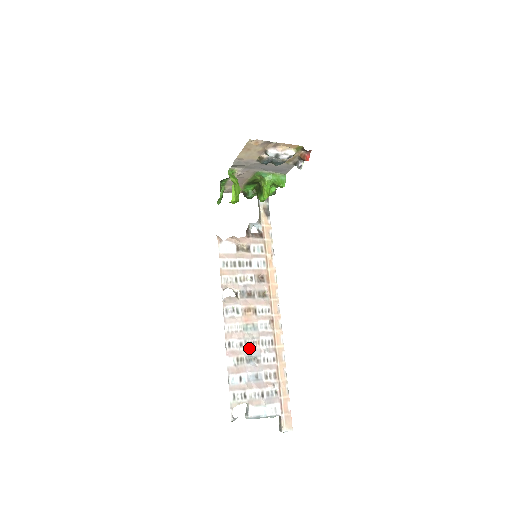
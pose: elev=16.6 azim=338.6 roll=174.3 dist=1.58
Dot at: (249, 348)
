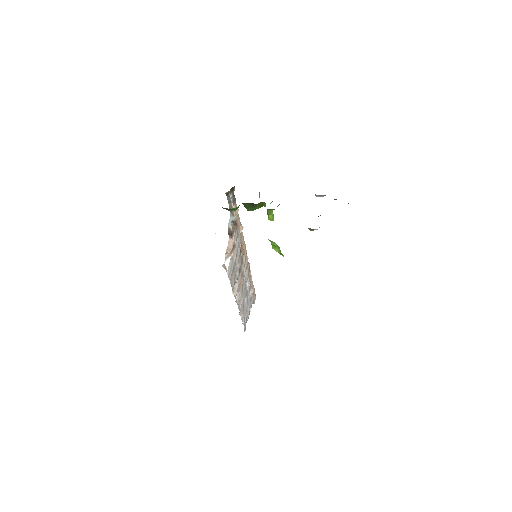
Dot at: (244, 297)
